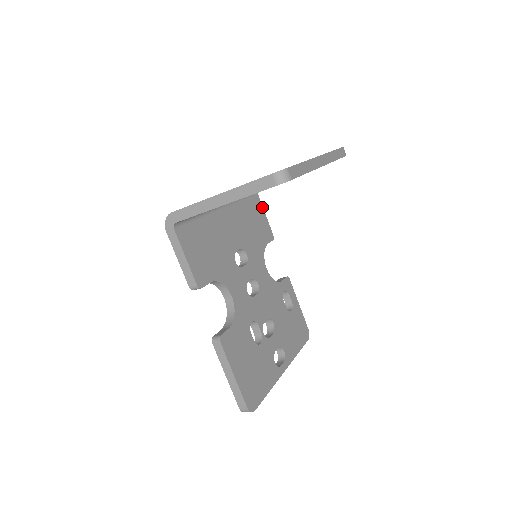
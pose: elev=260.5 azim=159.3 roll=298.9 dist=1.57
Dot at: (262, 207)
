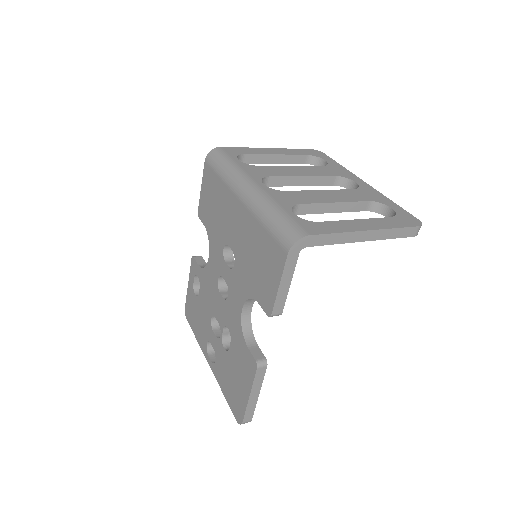
Dot at: occluded
